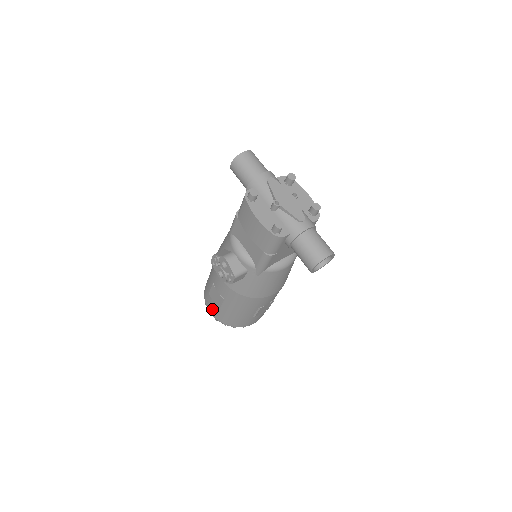
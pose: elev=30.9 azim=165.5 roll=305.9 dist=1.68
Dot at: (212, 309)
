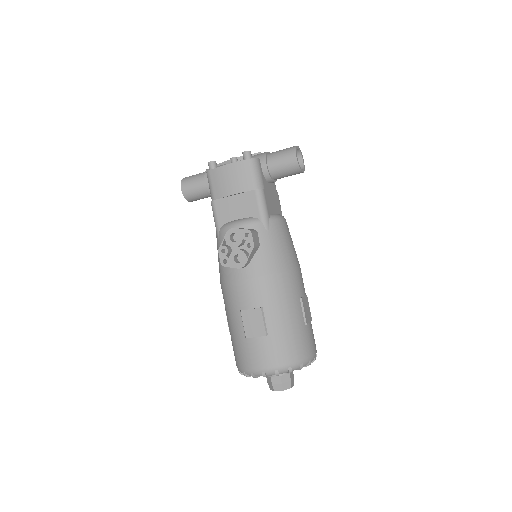
Dot at: (262, 356)
